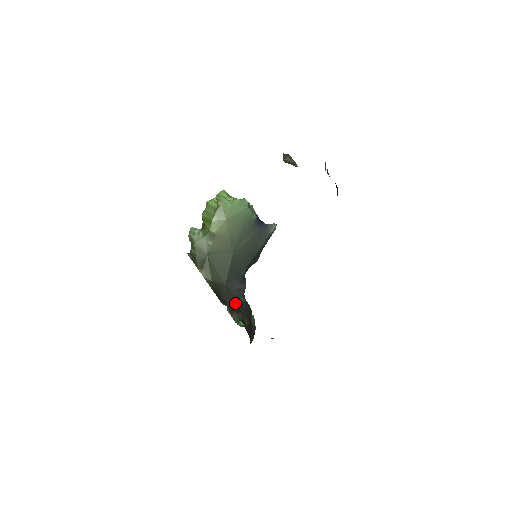
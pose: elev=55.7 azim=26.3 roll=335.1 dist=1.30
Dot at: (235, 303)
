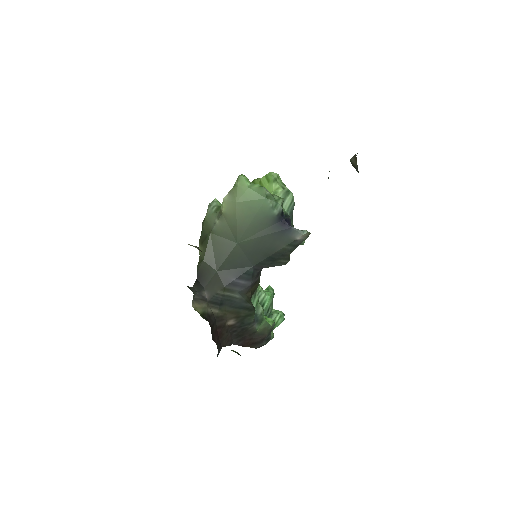
Dot at: (216, 294)
